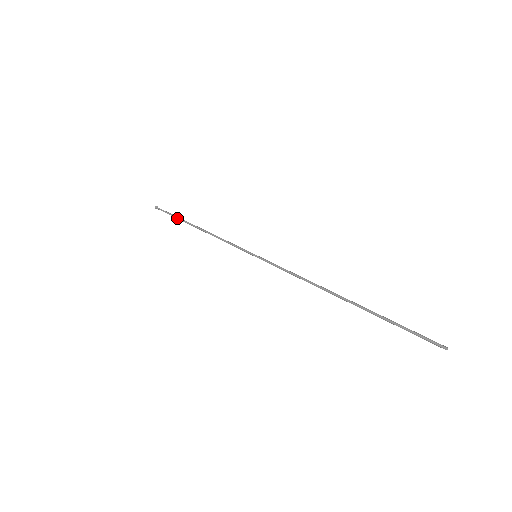
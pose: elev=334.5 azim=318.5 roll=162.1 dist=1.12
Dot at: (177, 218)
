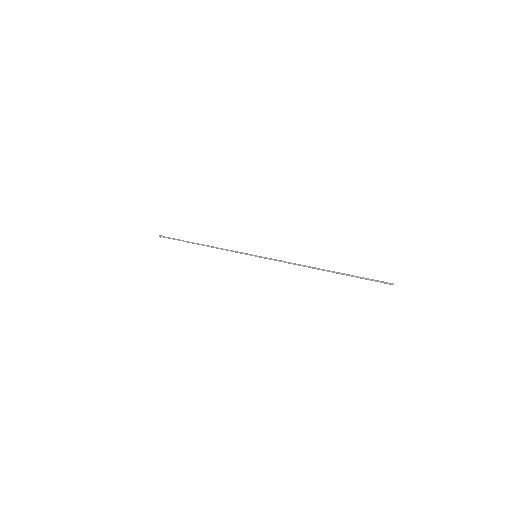
Dot at: occluded
